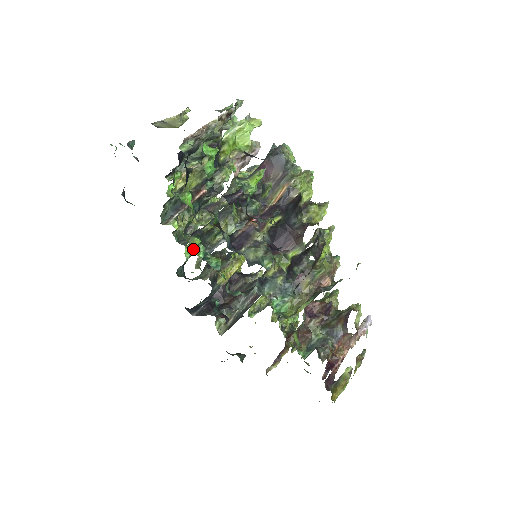
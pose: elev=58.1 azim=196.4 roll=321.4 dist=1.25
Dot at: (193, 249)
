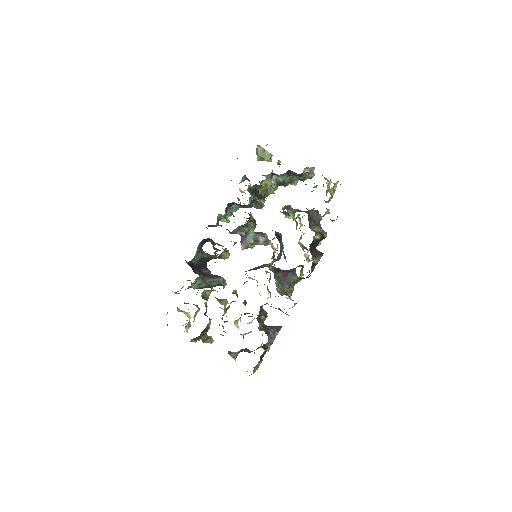
Dot at: (218, 224)
